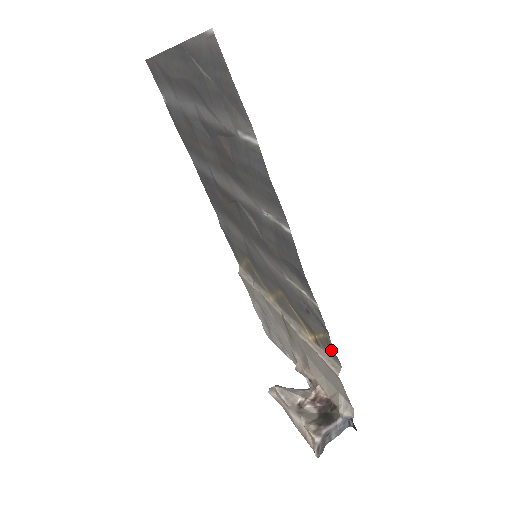
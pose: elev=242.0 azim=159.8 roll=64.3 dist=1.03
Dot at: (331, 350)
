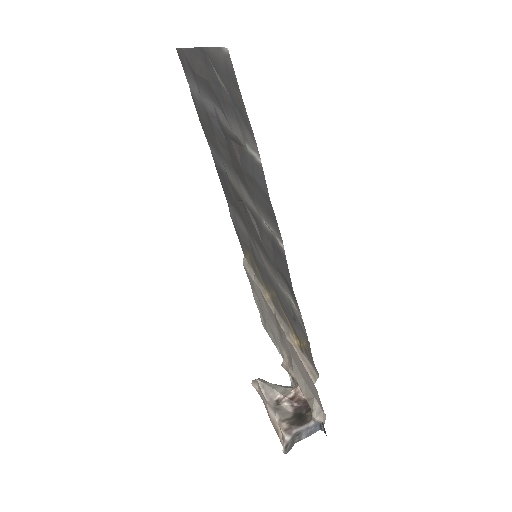
Dot at: (311, 359)
